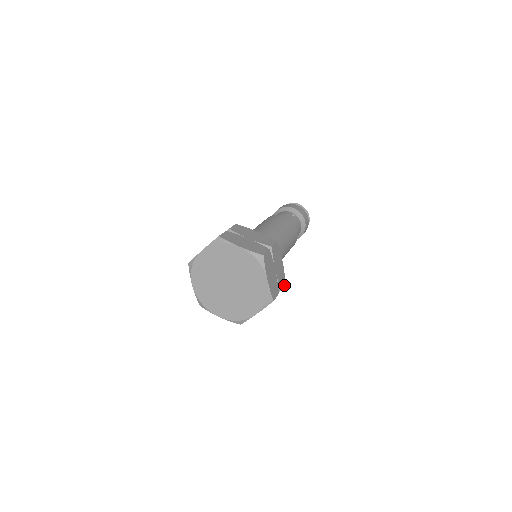
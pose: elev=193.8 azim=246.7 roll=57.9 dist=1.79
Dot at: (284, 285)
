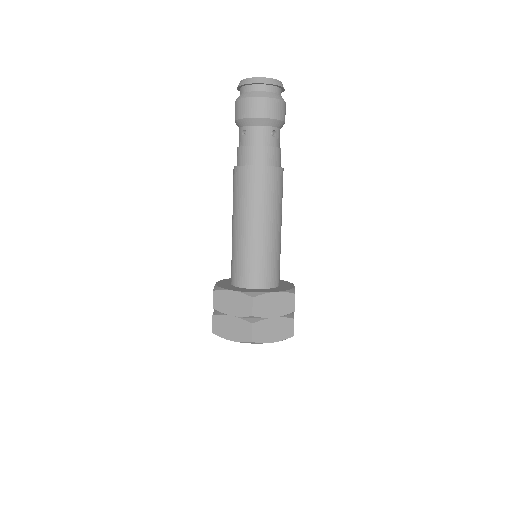
Dot at: occluded
